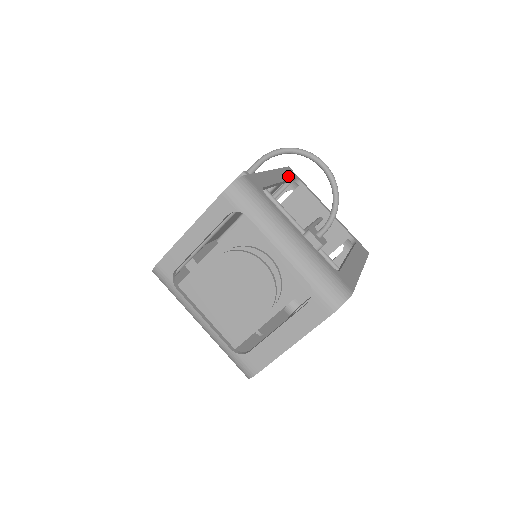
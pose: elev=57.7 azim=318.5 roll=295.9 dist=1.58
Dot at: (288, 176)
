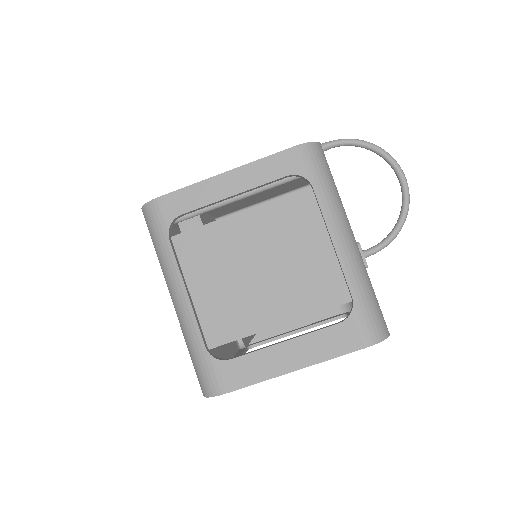
Dot at: occluded
